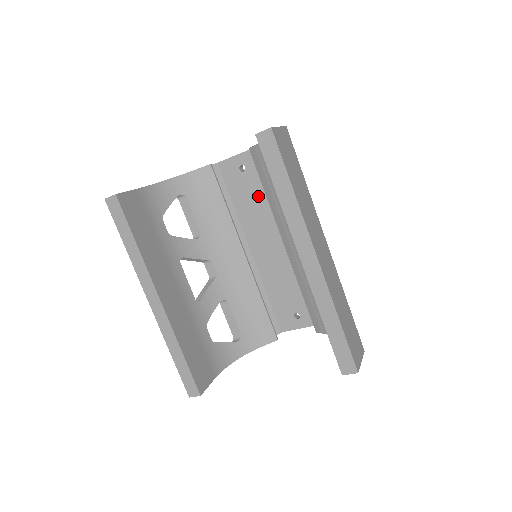
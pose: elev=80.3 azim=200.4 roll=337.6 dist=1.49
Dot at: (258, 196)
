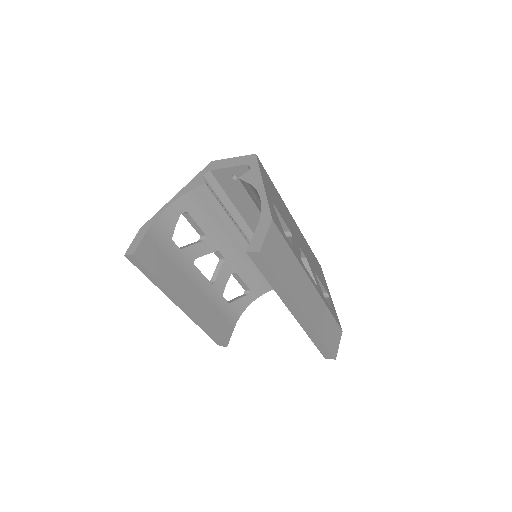
Dot at: occluded
